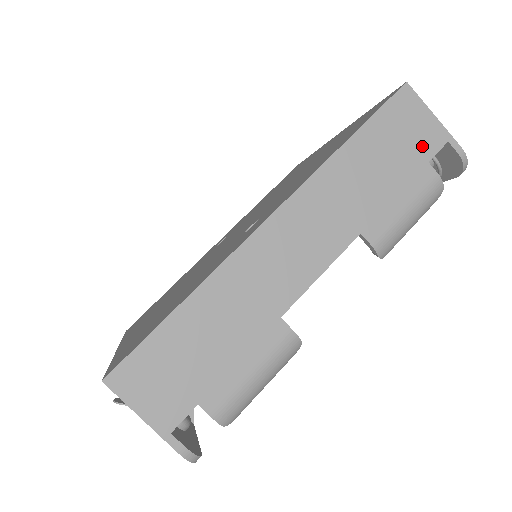
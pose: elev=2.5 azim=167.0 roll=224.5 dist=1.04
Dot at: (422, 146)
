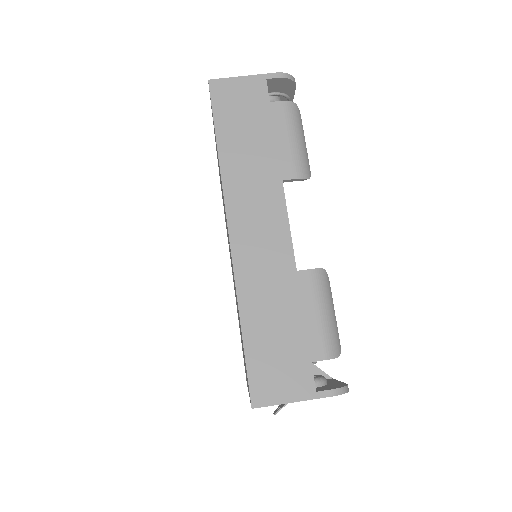
Dot at: (256, 99)
